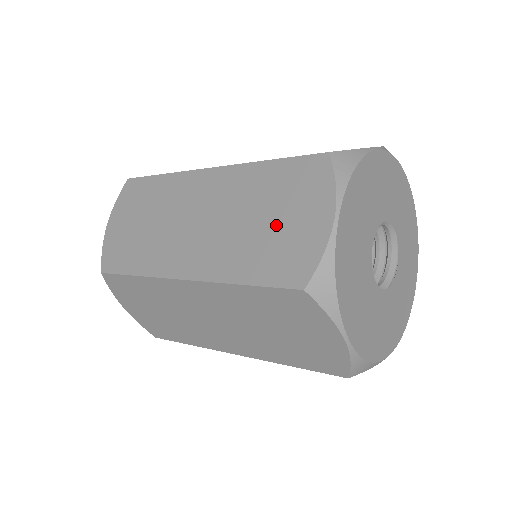
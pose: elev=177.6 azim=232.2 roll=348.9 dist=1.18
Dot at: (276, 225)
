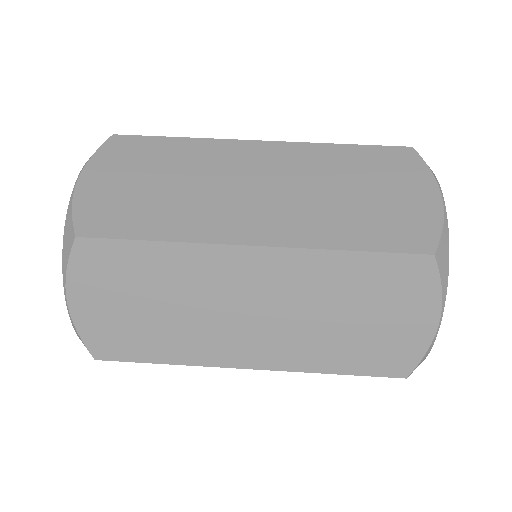
Dot at: occluded
